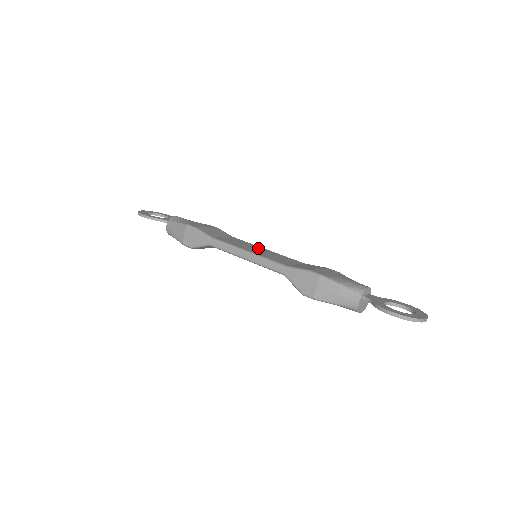
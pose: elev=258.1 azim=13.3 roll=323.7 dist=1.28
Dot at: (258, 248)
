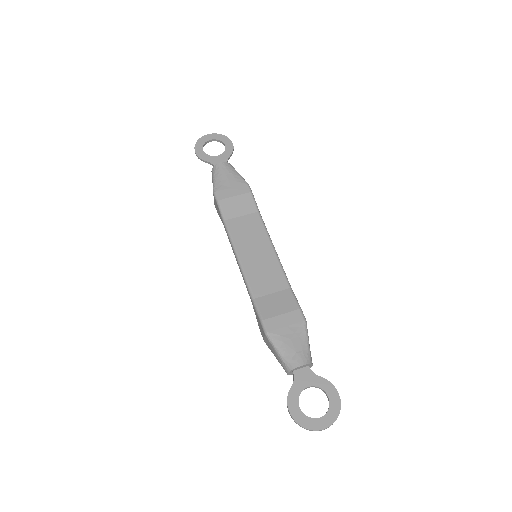
Dot at: (262, 246)
